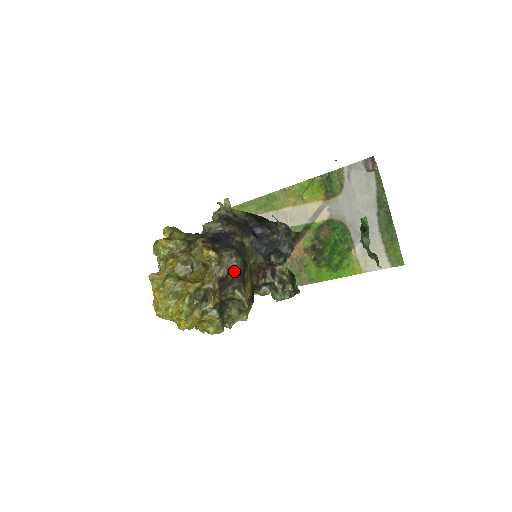
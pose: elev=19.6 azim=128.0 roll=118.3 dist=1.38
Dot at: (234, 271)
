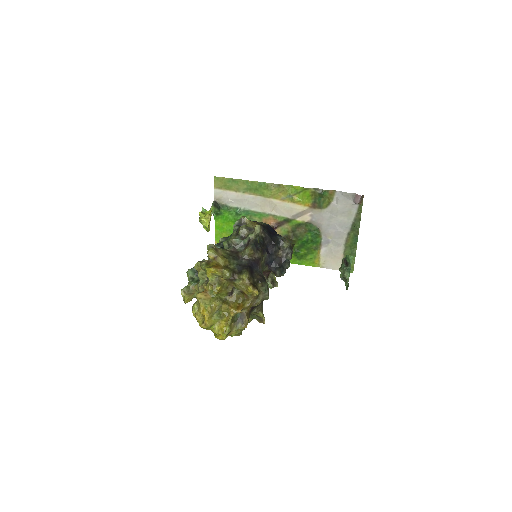
Dot at: (263, 300)
